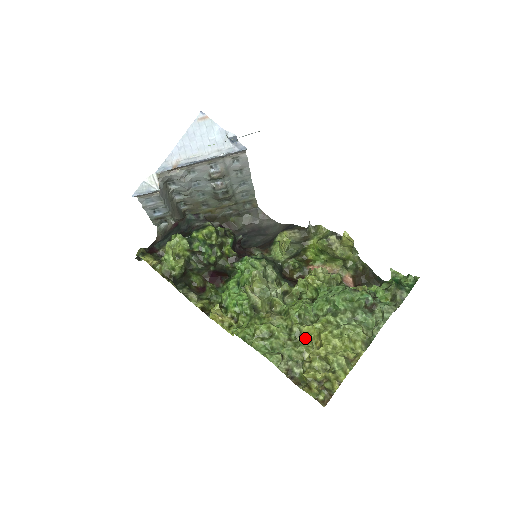
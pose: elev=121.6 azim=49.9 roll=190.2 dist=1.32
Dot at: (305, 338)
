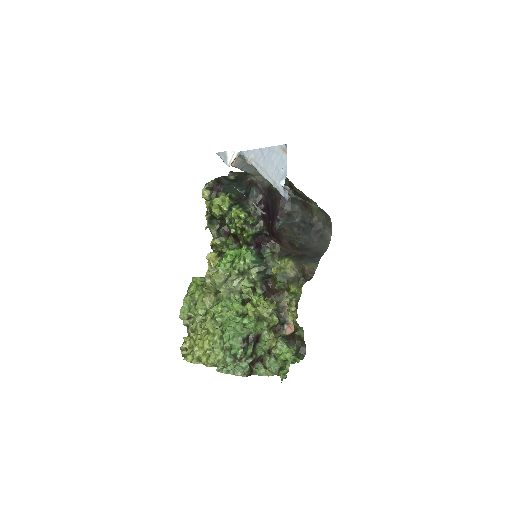
Dot at: (201, 326)
